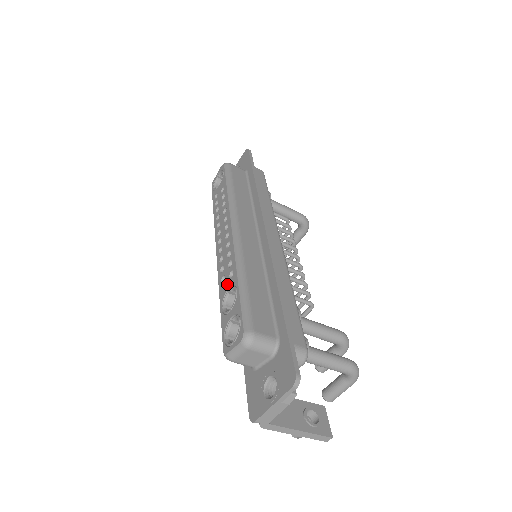
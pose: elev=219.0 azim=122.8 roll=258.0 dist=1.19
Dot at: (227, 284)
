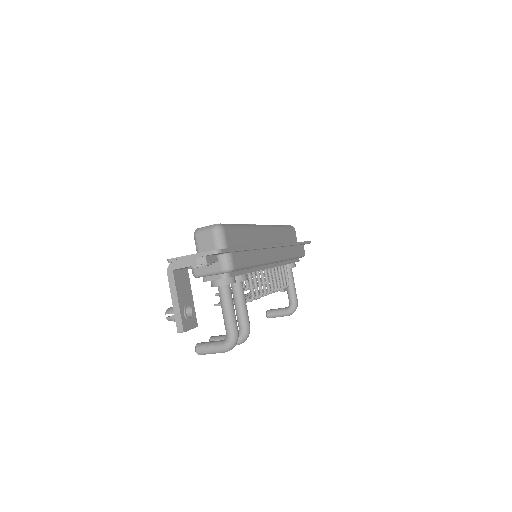
Dot at: occluded
